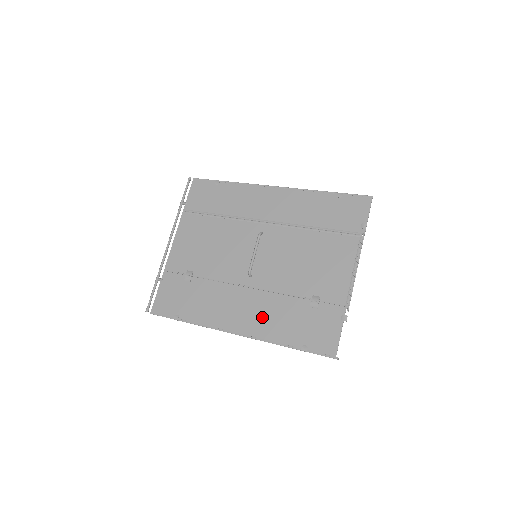
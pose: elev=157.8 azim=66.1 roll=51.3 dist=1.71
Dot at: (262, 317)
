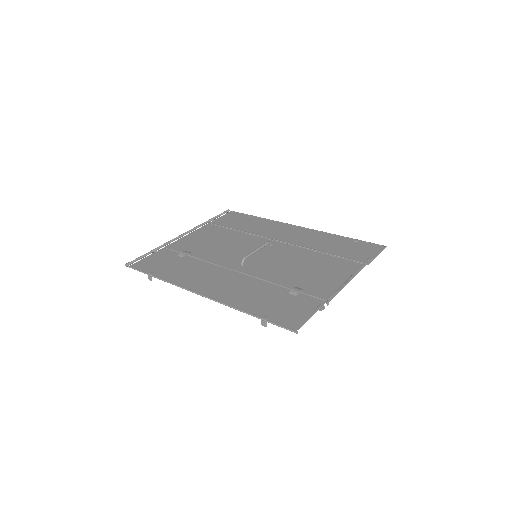
Dot at: (235, 290)
